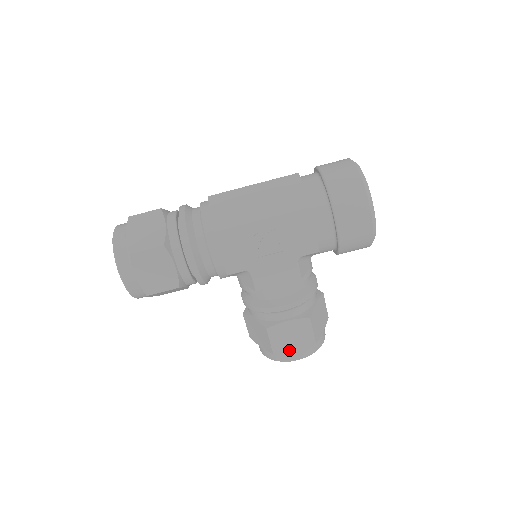
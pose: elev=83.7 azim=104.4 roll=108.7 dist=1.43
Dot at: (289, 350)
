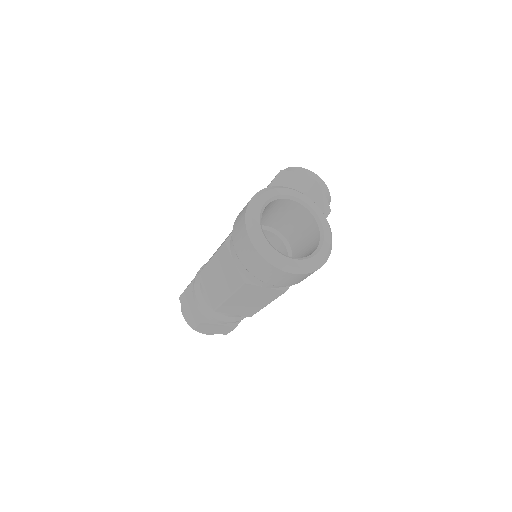
Dot at: occluded
